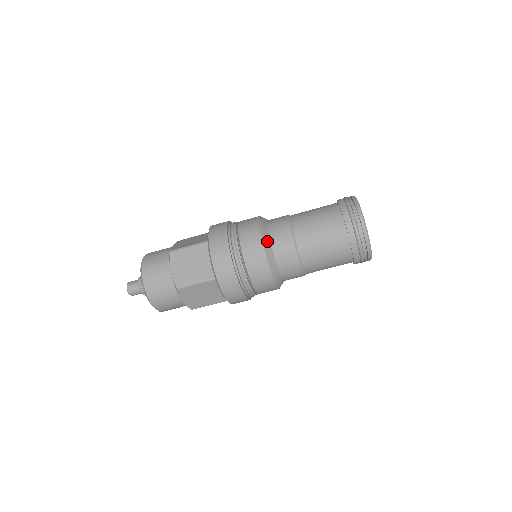
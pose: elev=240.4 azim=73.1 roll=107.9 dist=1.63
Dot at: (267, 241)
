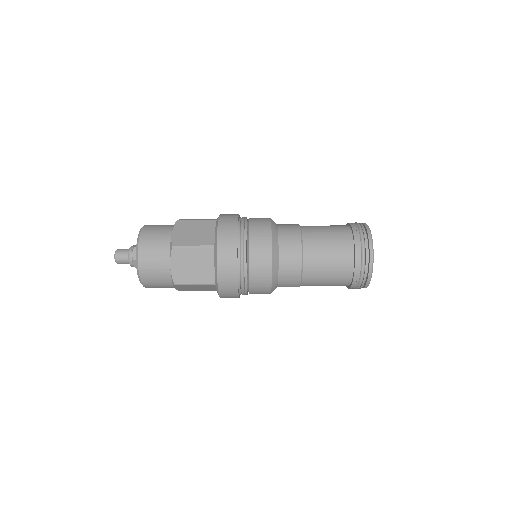
Dot at: (276, 263)
